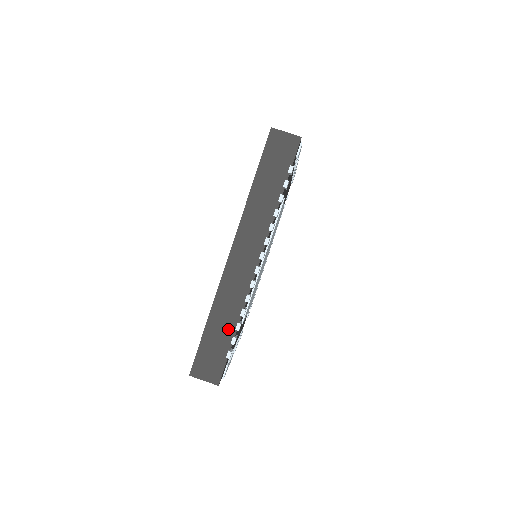
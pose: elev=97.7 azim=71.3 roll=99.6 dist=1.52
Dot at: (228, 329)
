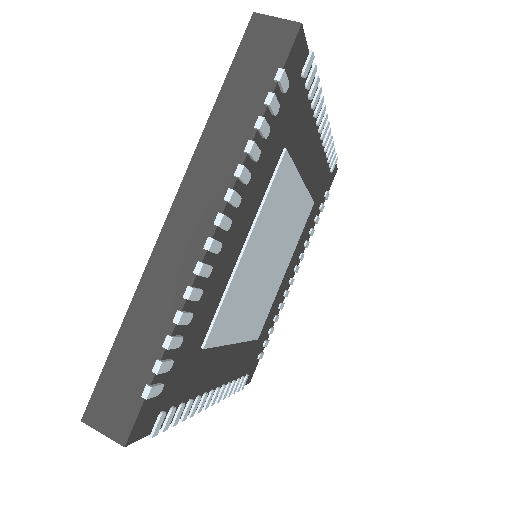
Dot at: (151, 345)
